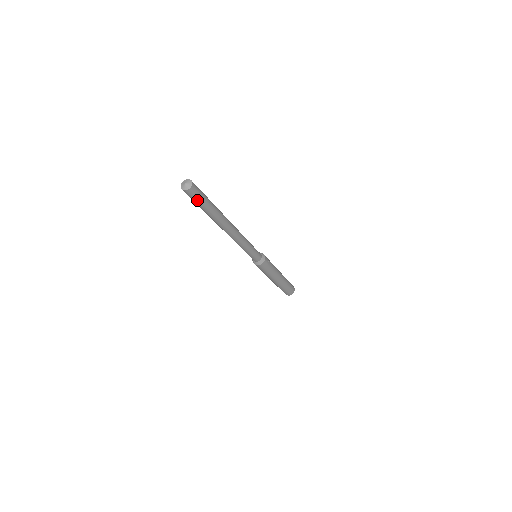
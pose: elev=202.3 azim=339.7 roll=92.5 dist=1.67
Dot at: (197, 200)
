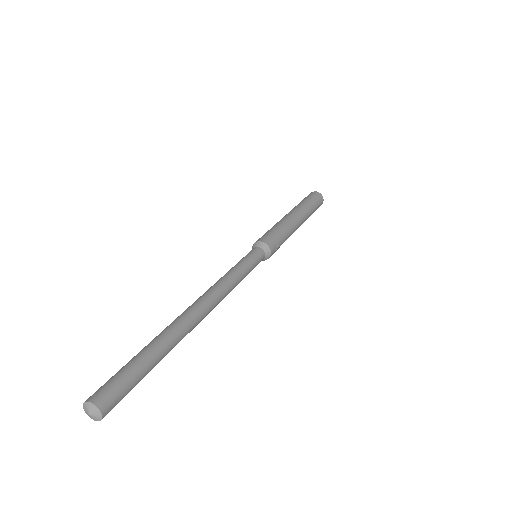
Dot at: occluded
